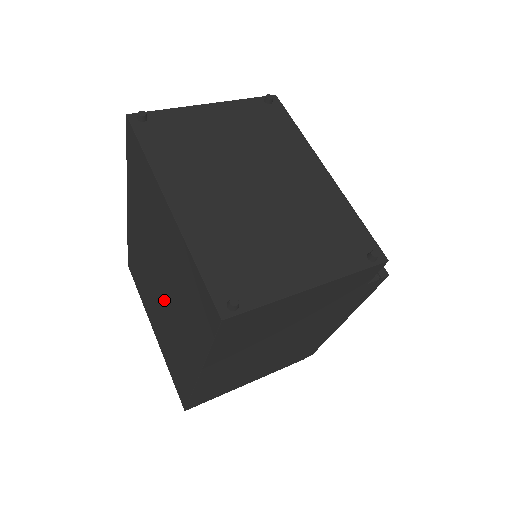
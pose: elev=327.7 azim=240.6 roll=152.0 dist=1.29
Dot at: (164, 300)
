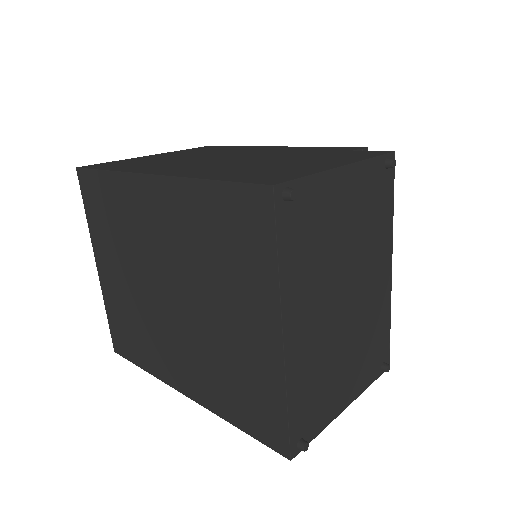
Dot at: (166, 309)
